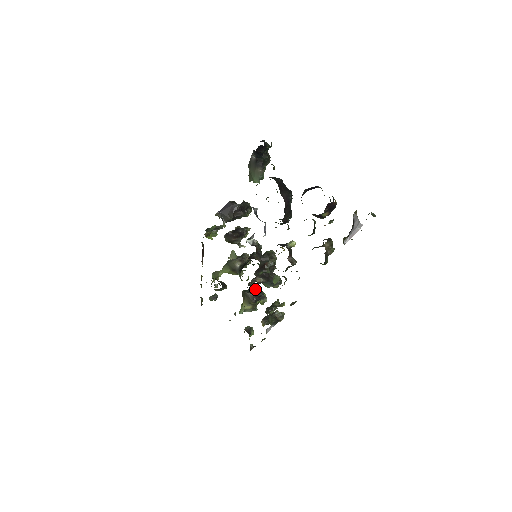
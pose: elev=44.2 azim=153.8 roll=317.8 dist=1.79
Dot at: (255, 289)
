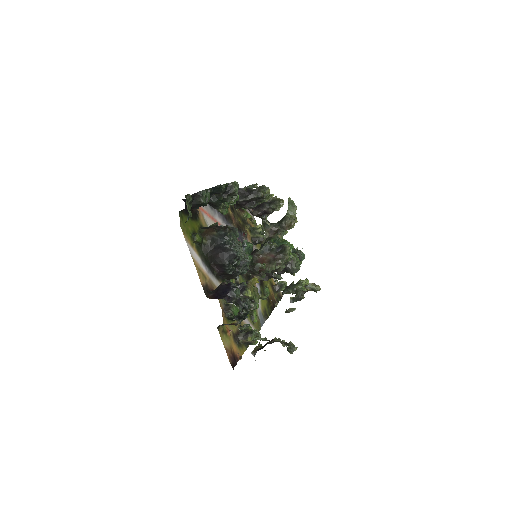
Dot at: occluded
